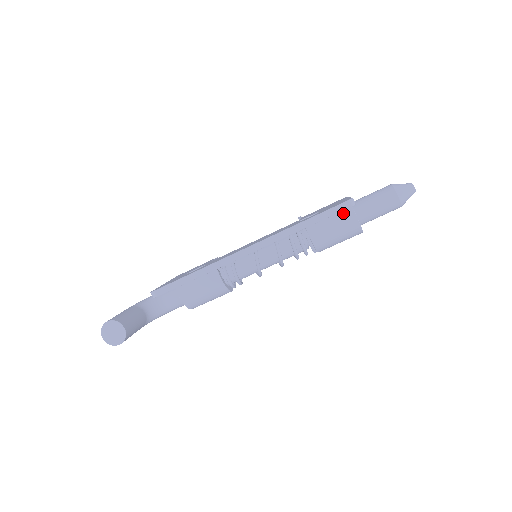
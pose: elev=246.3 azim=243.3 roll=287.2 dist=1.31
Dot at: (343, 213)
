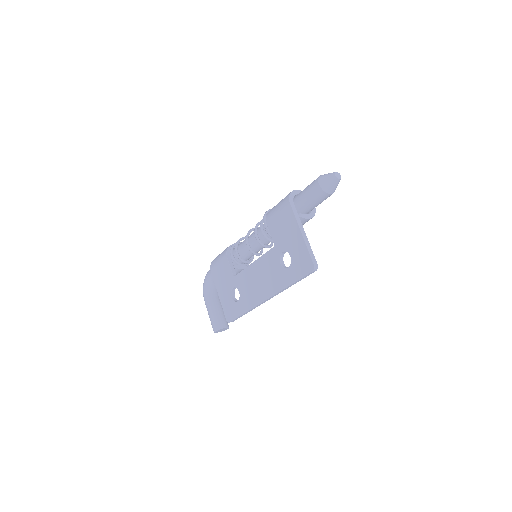
Dot at: occluded
